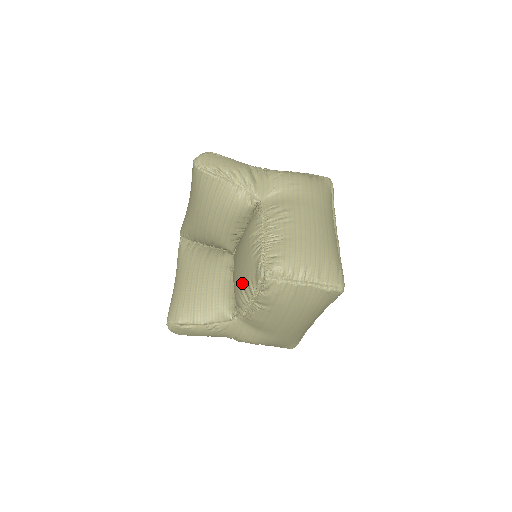
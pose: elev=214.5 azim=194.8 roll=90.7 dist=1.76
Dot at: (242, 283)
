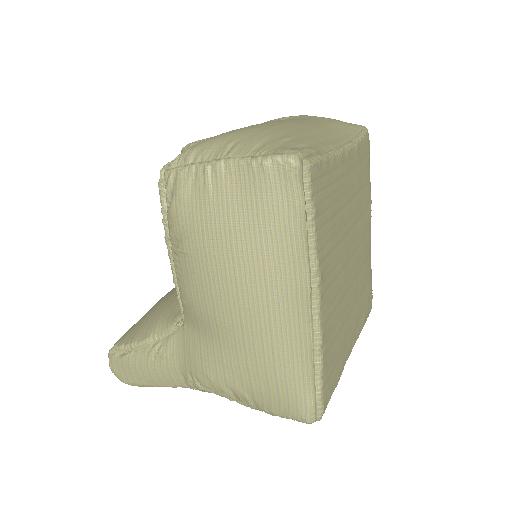
Dot at: occluded
